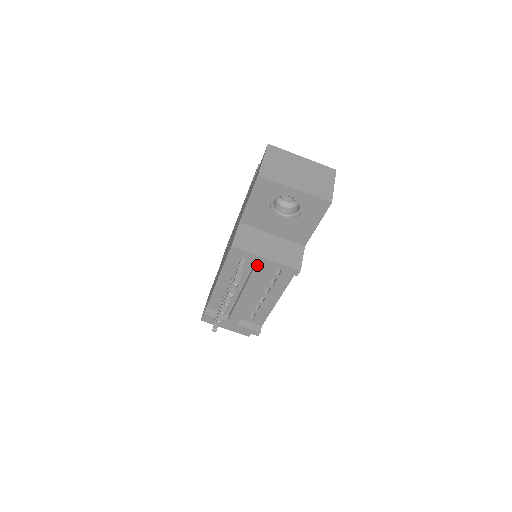
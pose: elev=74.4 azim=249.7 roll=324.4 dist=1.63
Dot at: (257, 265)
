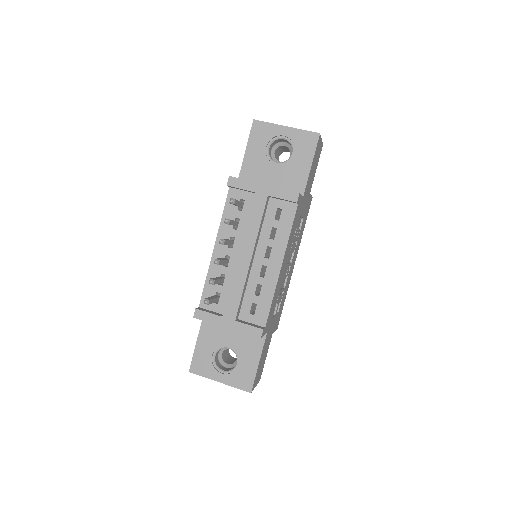
Dot at: (255, 197)
